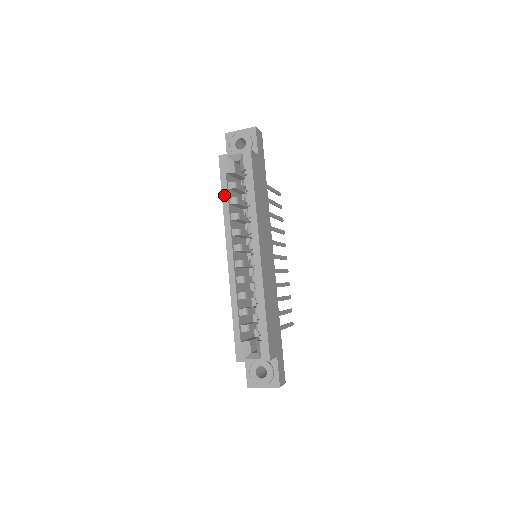
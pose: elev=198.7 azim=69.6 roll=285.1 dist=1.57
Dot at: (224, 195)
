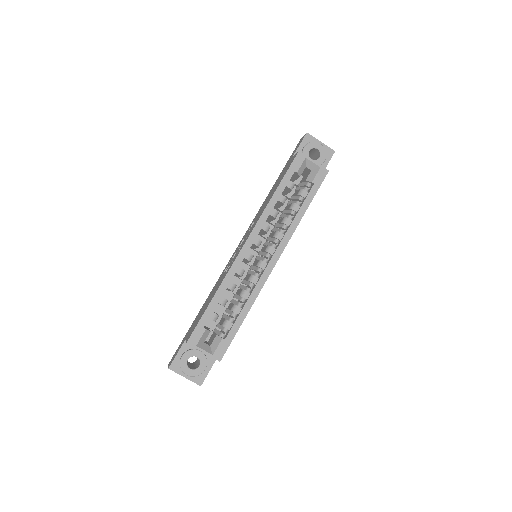
Dot at: (280, 188)
